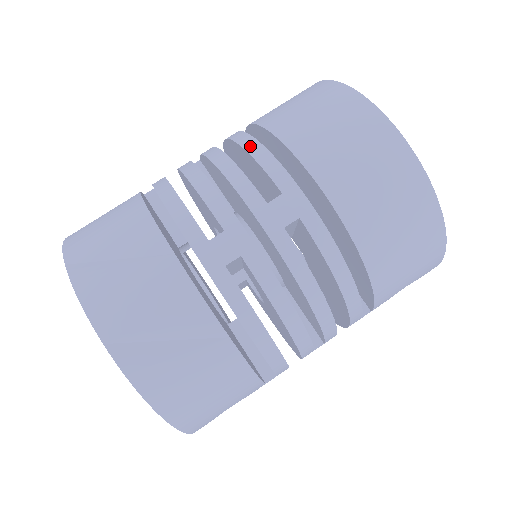
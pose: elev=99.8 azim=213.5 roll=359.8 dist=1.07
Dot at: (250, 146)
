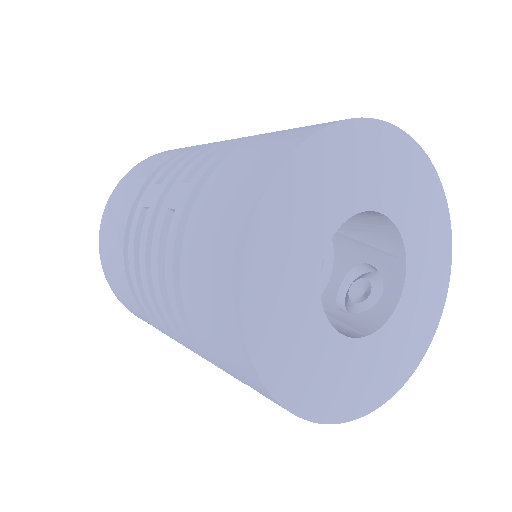
Dot at: (241, 140)
